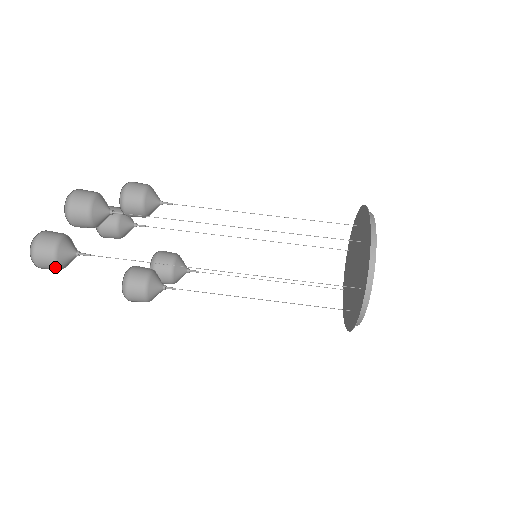
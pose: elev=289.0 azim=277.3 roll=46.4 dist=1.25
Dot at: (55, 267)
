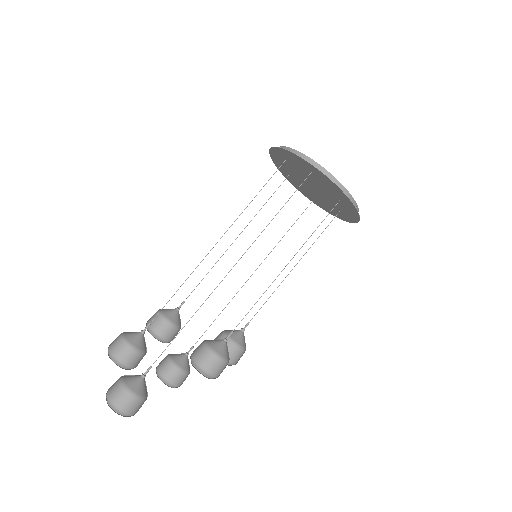
Dot at: (134, 398)
